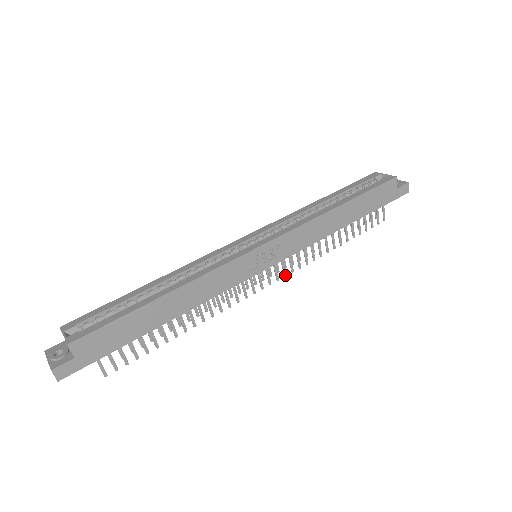
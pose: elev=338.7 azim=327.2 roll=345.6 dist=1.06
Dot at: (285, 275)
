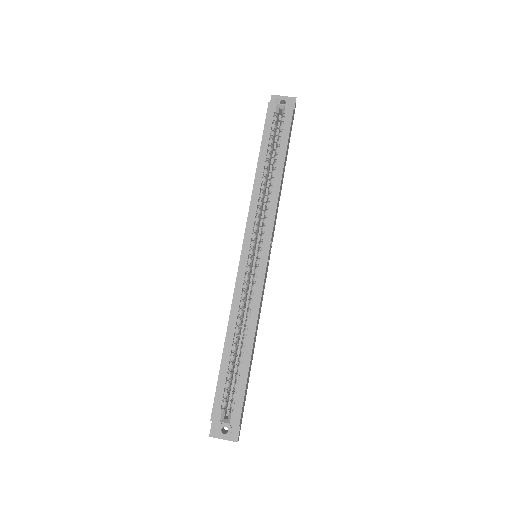
Dot at: occluded
